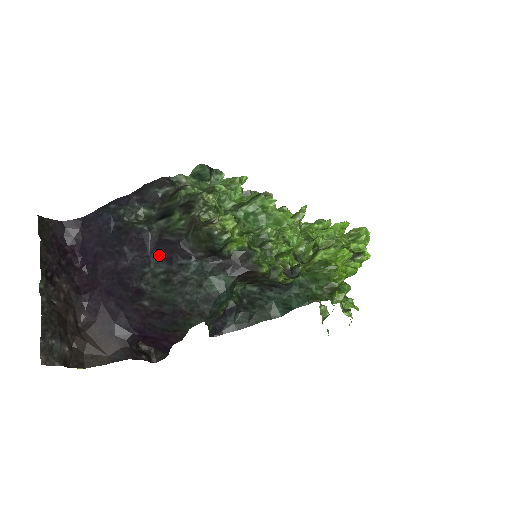
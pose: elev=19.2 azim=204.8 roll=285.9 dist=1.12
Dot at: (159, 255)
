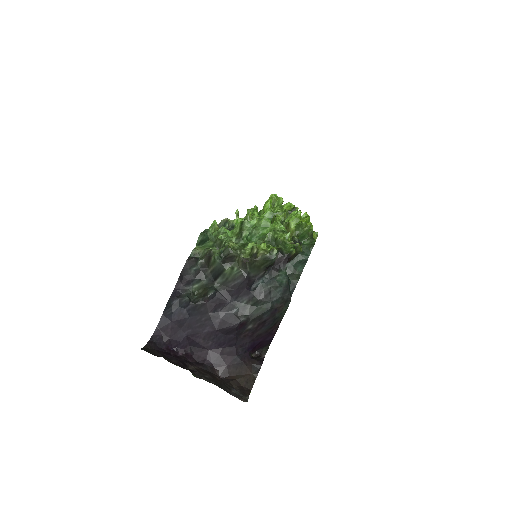
Dot at: (236, 297)
